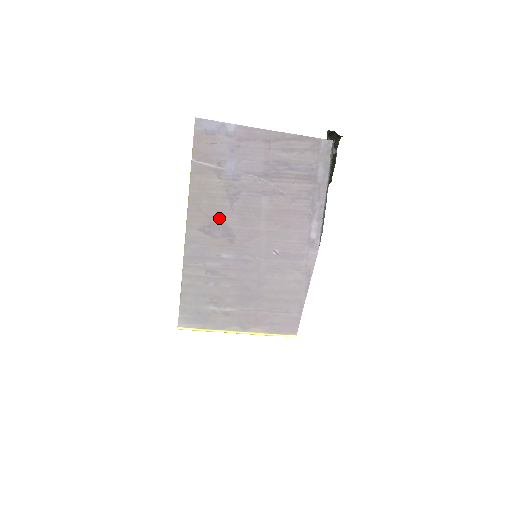
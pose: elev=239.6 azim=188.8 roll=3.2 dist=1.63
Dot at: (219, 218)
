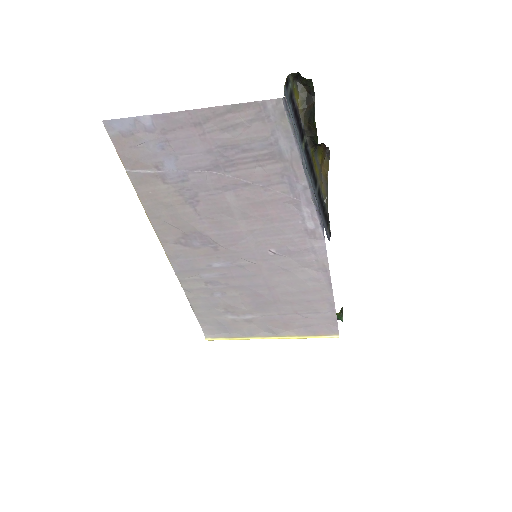
Dot at: (189, 227)
